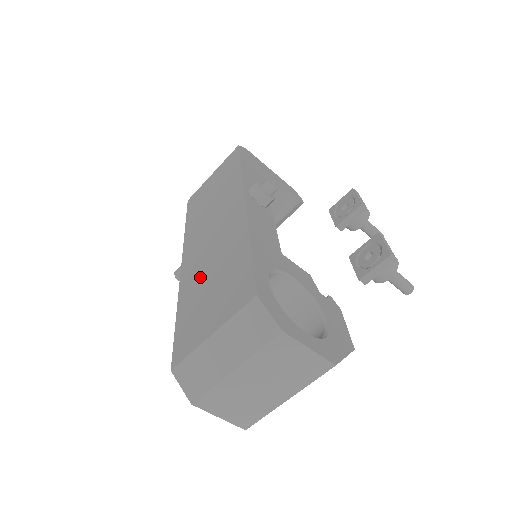
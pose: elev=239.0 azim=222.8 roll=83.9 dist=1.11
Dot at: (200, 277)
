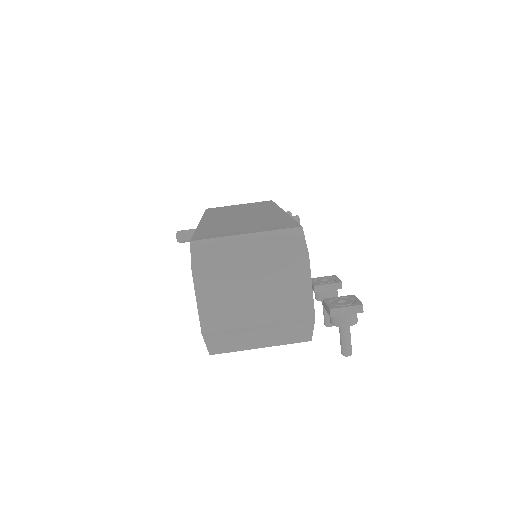
Dot at: (228, 223)
